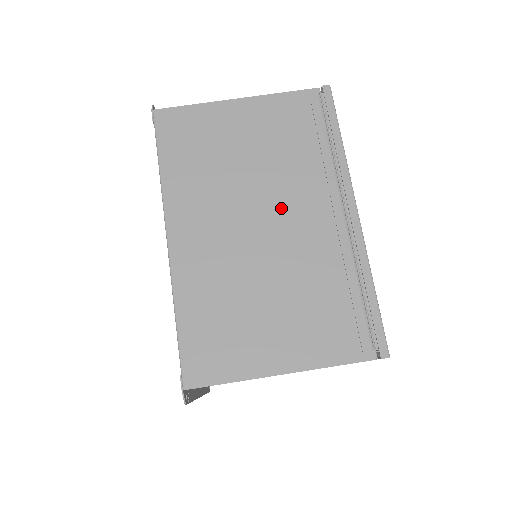
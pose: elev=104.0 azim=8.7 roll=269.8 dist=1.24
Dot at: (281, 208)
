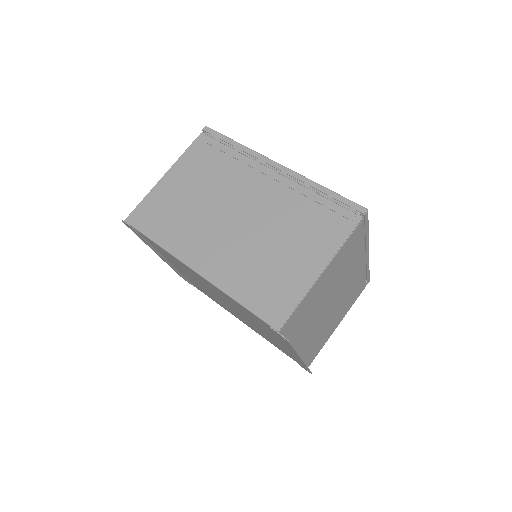
Dot at: (239, 200)
